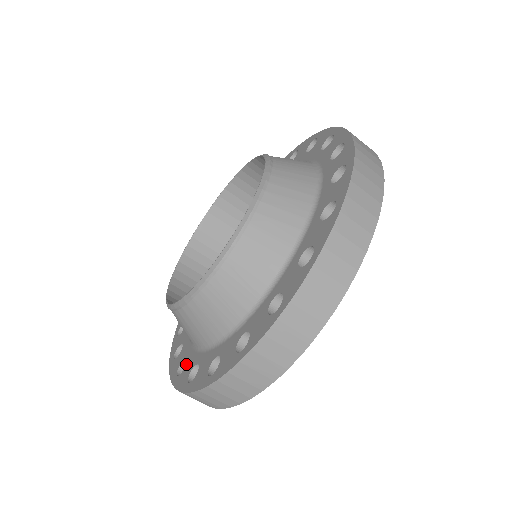
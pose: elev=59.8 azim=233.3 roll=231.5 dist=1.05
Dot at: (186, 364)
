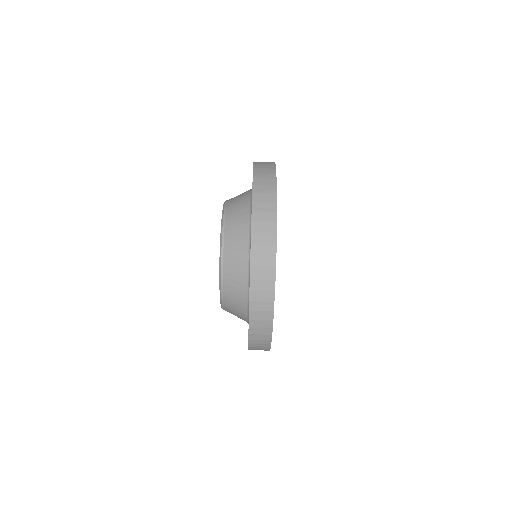
Dot at: occluded
